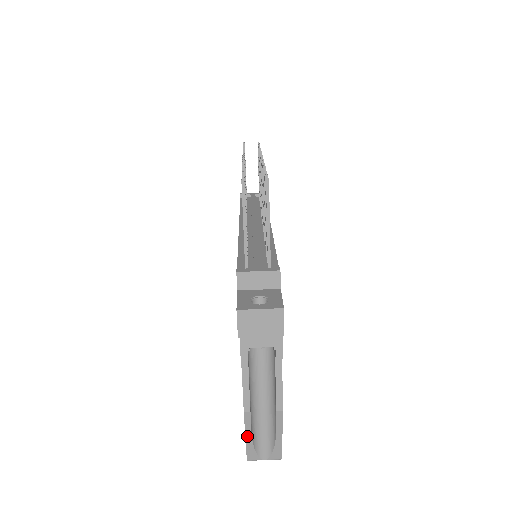
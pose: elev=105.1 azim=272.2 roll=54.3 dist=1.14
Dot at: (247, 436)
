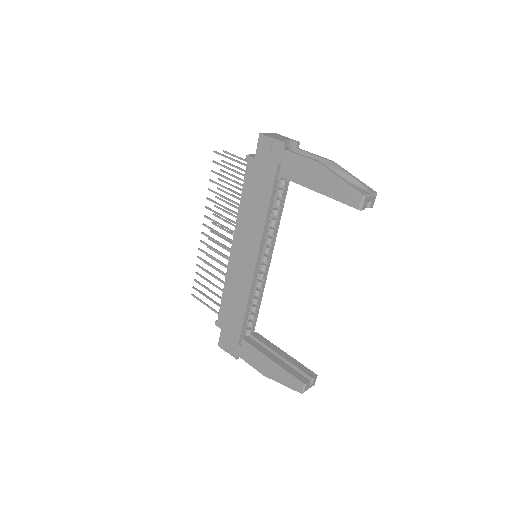
Dot at: (340, 177)
